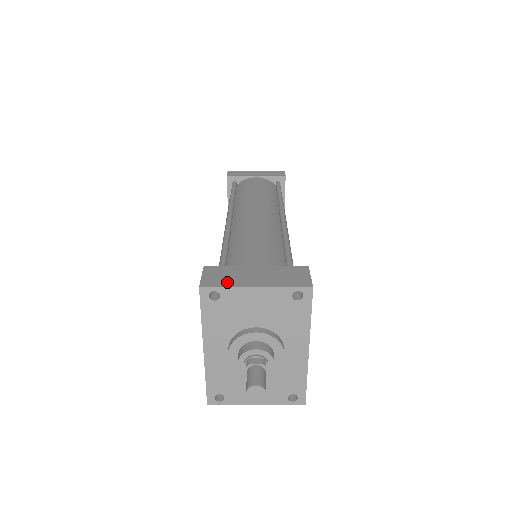
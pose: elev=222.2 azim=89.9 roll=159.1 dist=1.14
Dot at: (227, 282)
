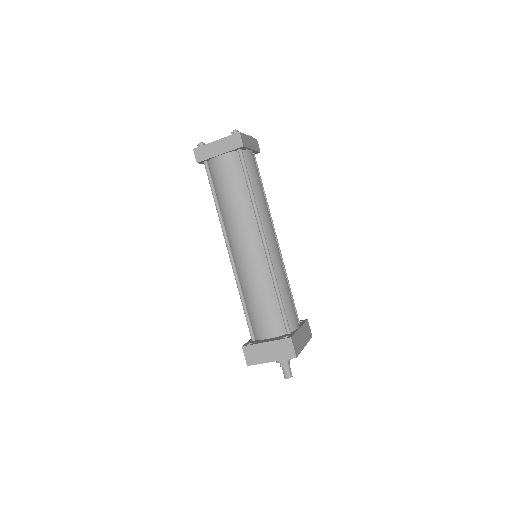
Dot at: (257, 360)
